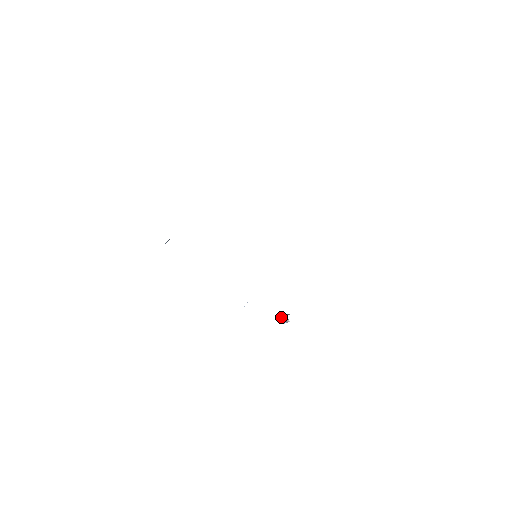
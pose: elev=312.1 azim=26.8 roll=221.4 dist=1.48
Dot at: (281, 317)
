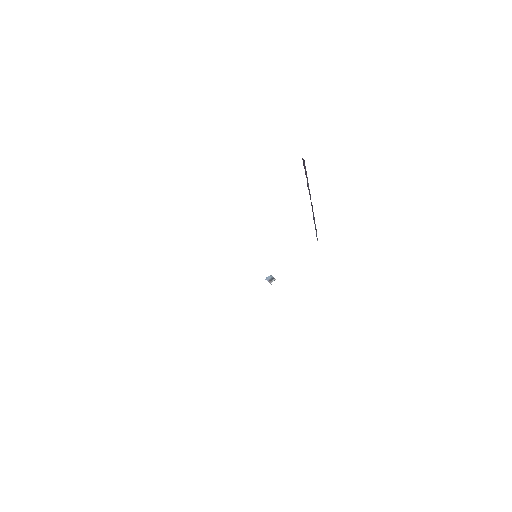
Dot at: (267, 278)
